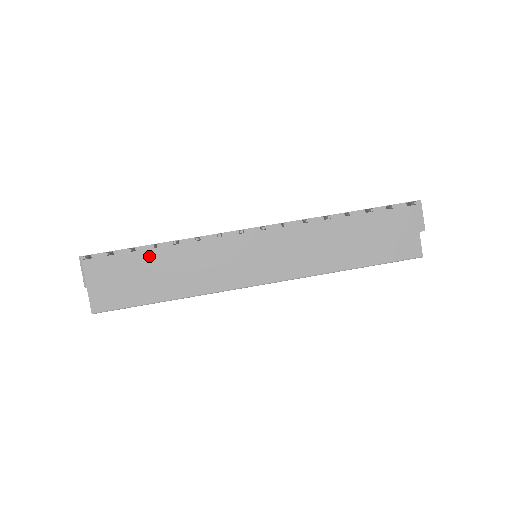
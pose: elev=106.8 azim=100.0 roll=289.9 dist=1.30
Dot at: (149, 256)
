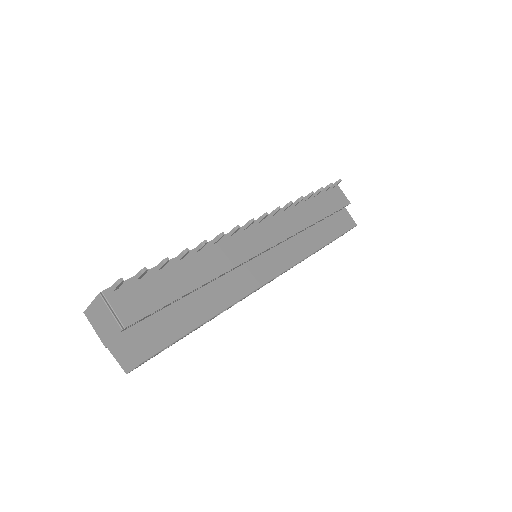
Dot at: (178, 270)
